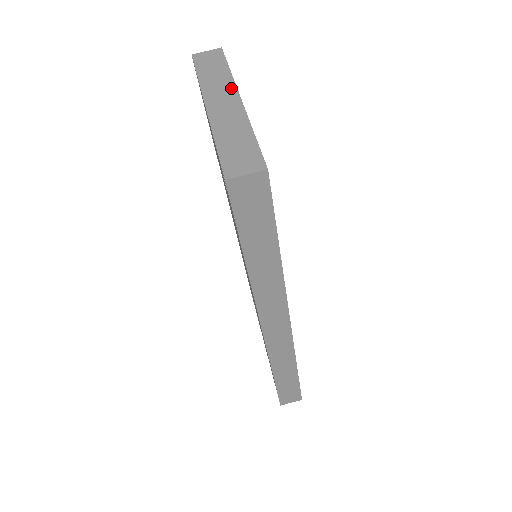
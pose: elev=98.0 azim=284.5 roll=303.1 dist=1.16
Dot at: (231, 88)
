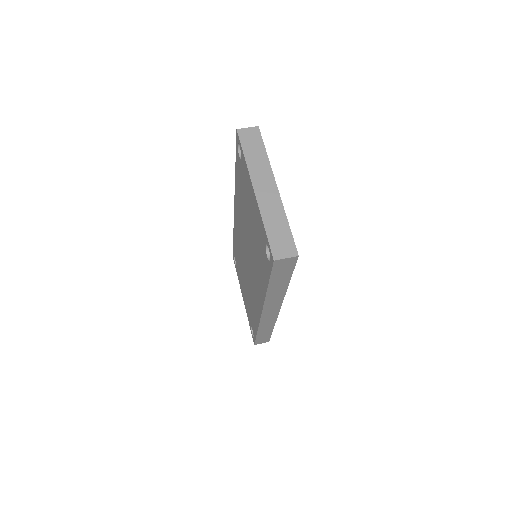
Dot at: (270, 175)
